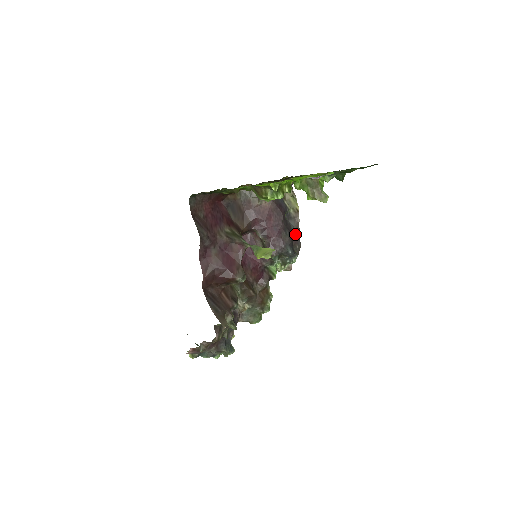
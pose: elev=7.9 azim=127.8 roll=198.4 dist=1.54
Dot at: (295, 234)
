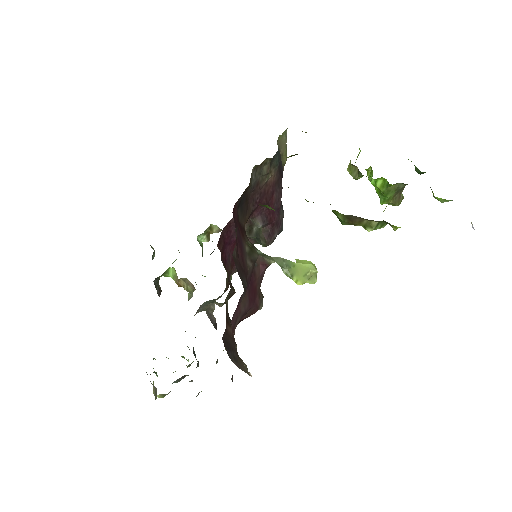
Dot at: occluded
